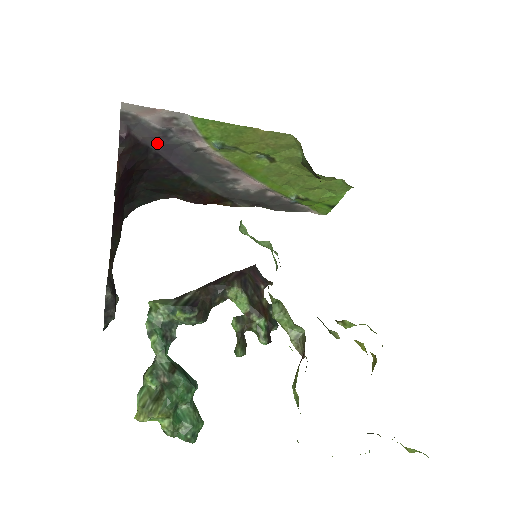
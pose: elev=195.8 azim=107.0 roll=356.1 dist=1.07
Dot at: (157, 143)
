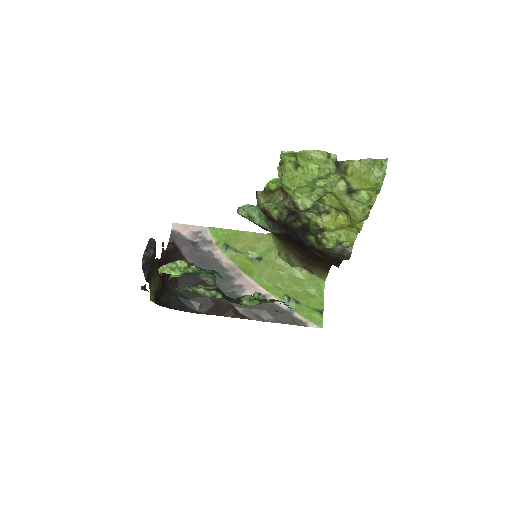
Dot at: (189, 252)
